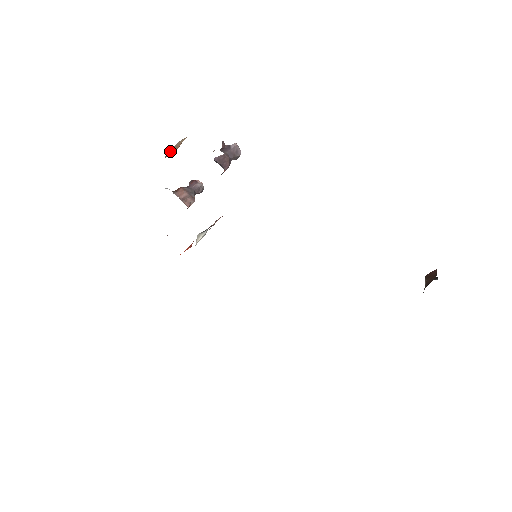
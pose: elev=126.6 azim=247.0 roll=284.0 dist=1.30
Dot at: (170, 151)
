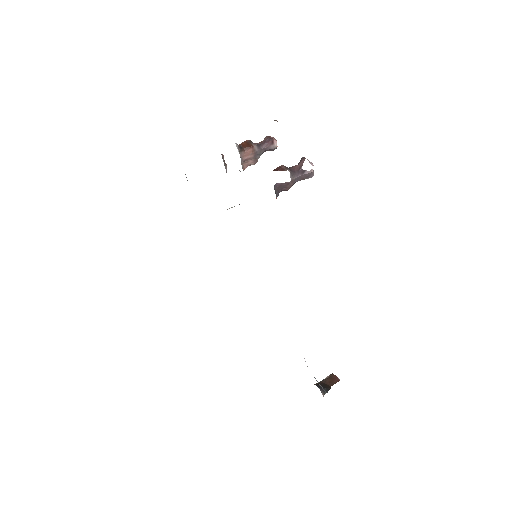
Dot at: occluded
